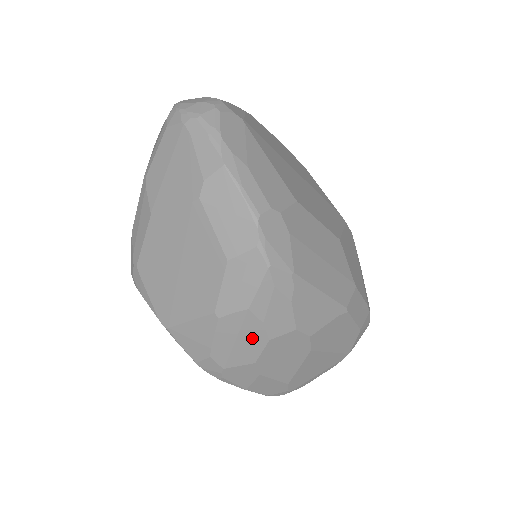
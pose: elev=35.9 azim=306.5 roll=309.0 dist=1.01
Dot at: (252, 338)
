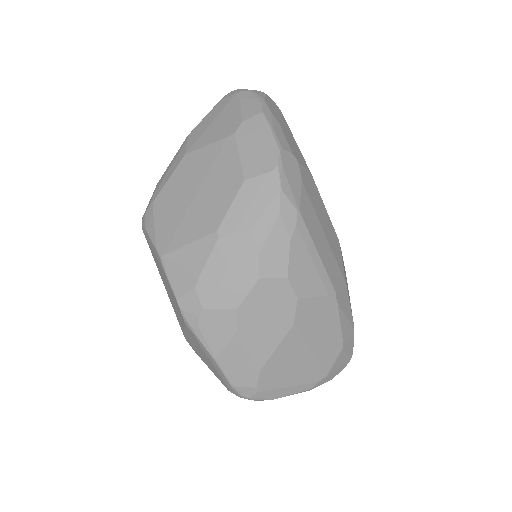
Dot at: (243, 271)
